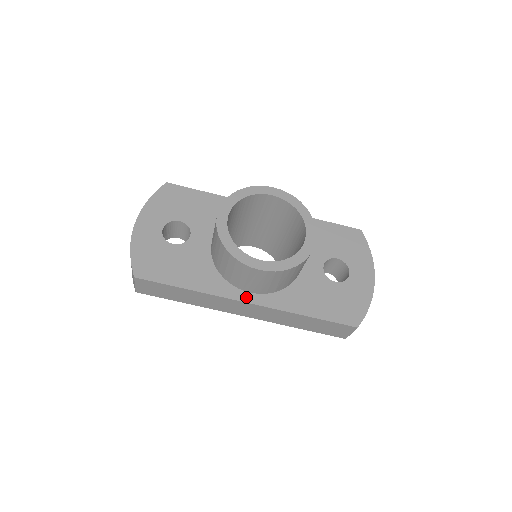
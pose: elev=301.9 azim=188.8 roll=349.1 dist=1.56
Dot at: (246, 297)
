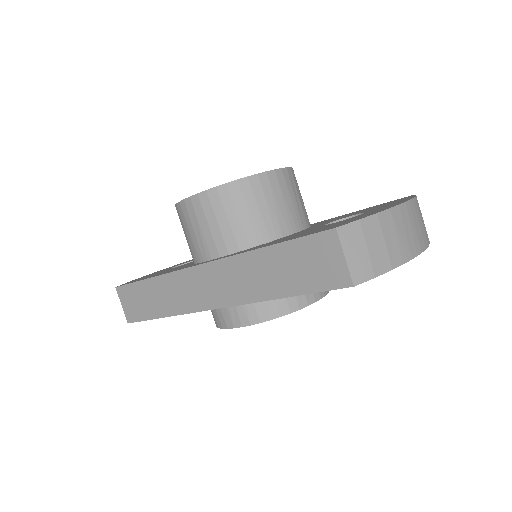
Dot at: occluded
